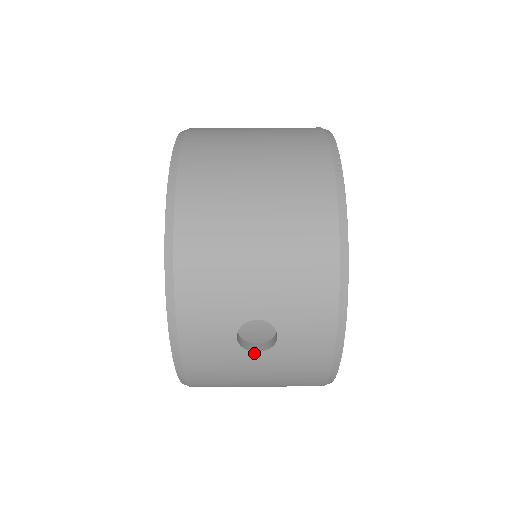
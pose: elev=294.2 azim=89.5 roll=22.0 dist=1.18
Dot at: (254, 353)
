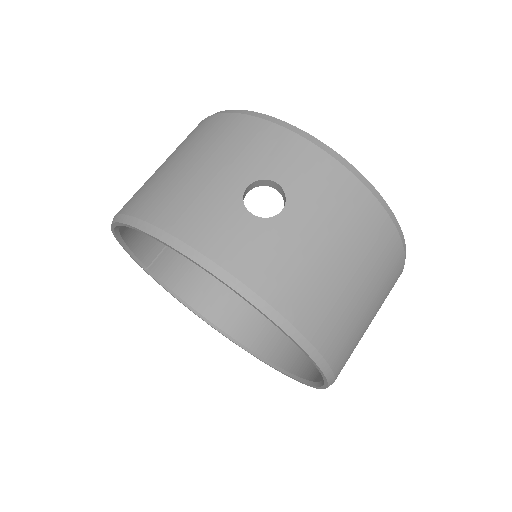
Dot at: (282, 214)
